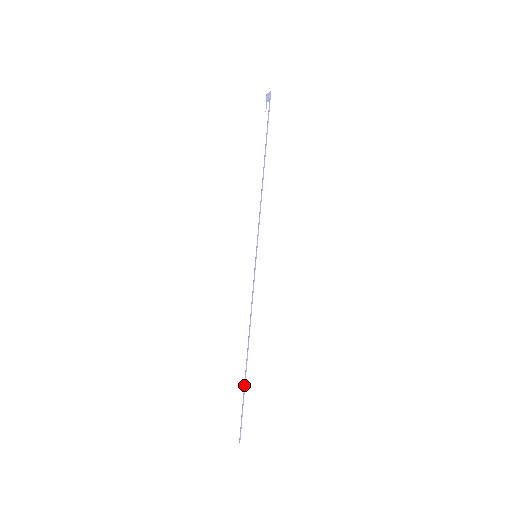
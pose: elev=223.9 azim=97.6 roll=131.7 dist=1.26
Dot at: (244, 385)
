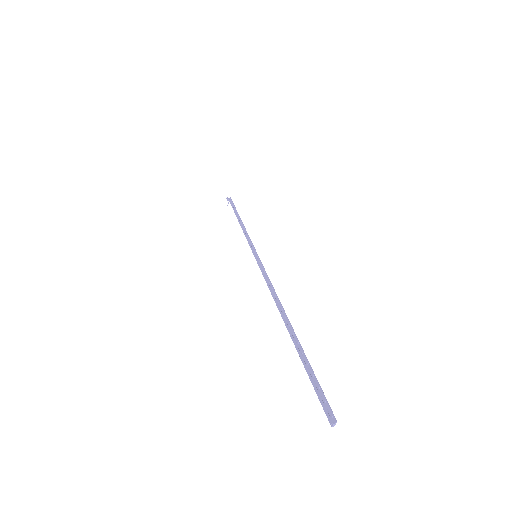
Dot at: (299, 346)
